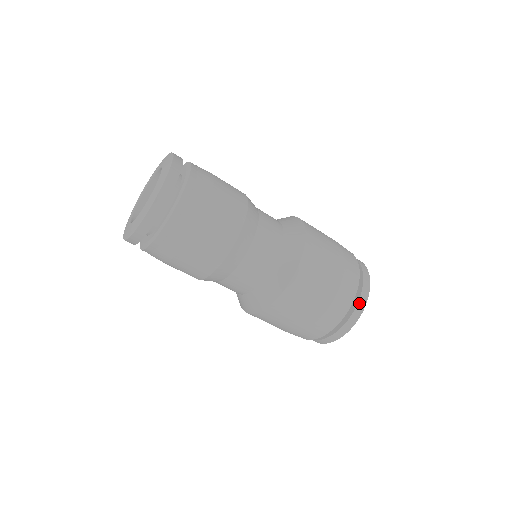
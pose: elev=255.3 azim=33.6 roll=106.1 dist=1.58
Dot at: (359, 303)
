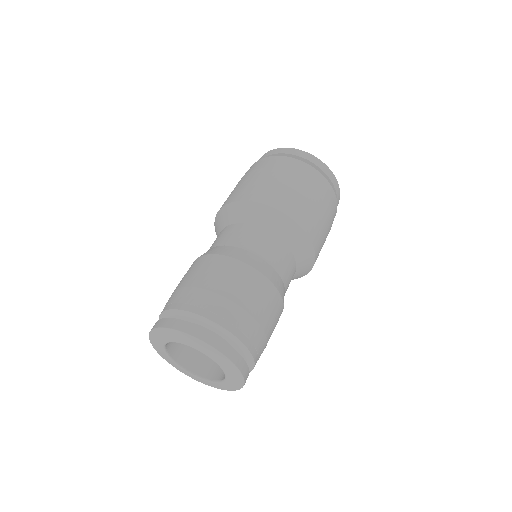
Dot at: (333, 183)
